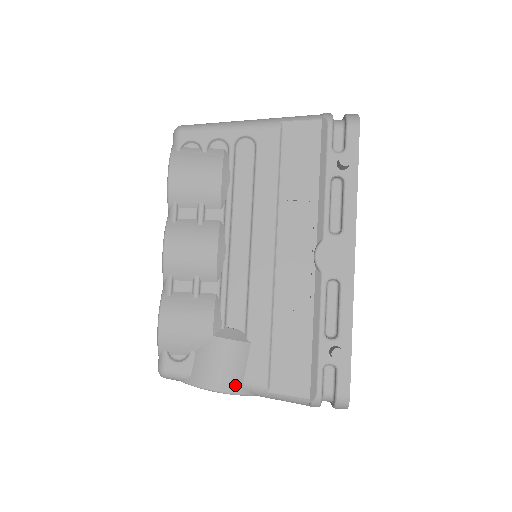
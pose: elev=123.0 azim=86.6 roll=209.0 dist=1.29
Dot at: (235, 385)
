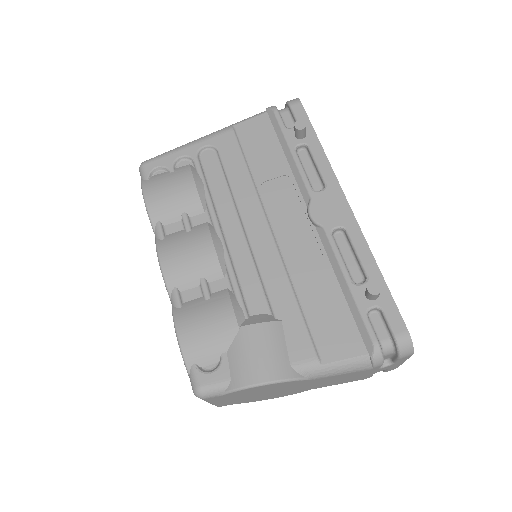
Dot at: (282, 370)
